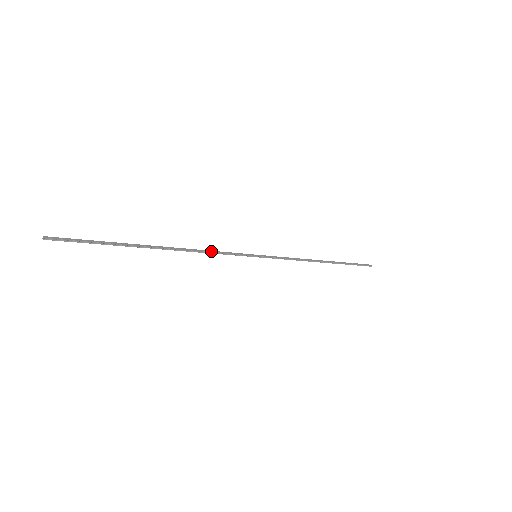
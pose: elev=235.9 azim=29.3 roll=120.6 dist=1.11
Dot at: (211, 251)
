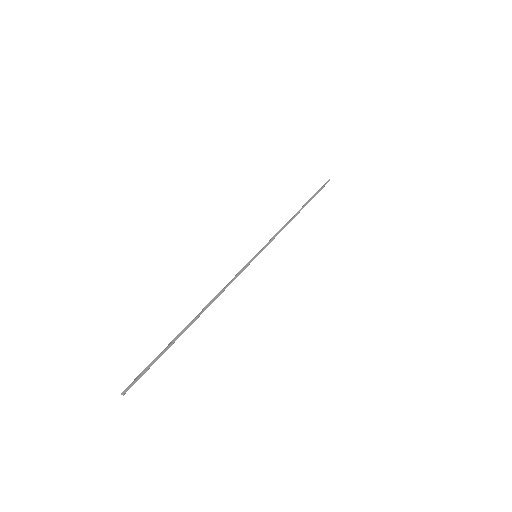
Dot at: (228, 285)
